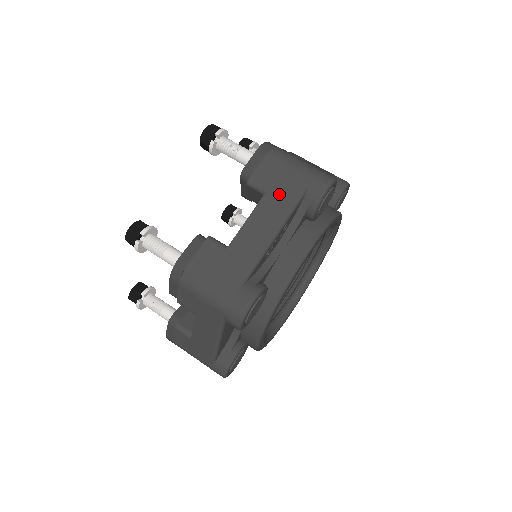
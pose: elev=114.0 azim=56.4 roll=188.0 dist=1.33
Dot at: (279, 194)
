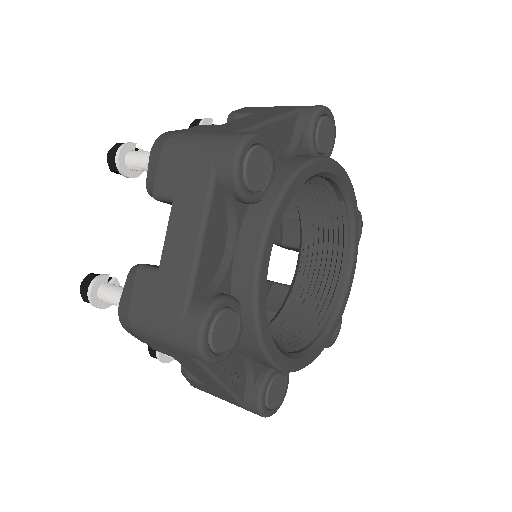
Dot at: occluded
